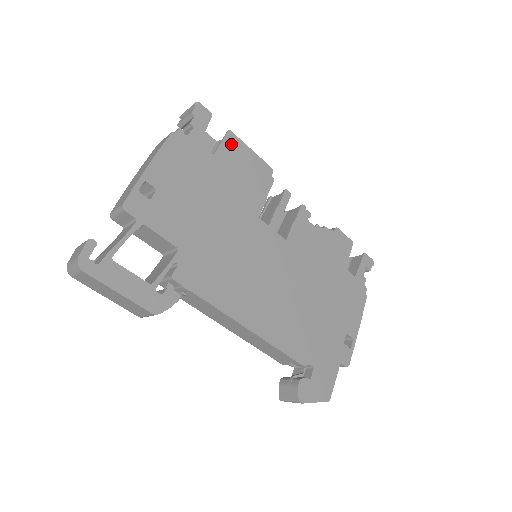
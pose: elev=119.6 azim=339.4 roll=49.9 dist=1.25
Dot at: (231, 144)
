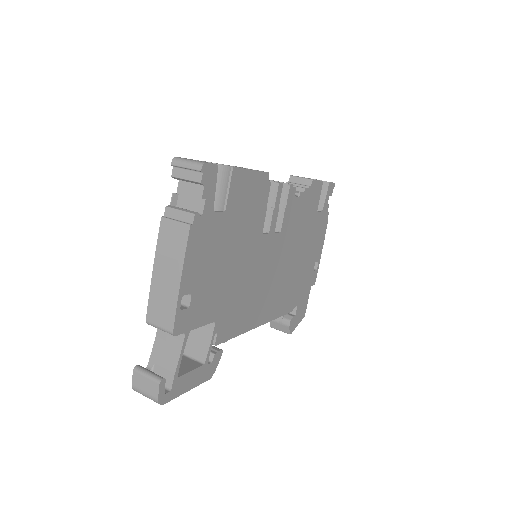
Dot at: (236, 183)
